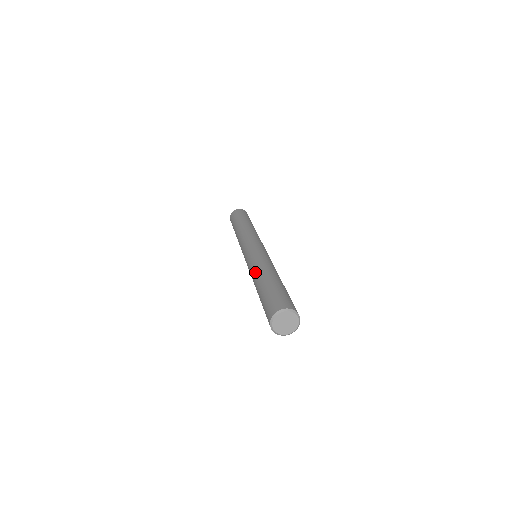
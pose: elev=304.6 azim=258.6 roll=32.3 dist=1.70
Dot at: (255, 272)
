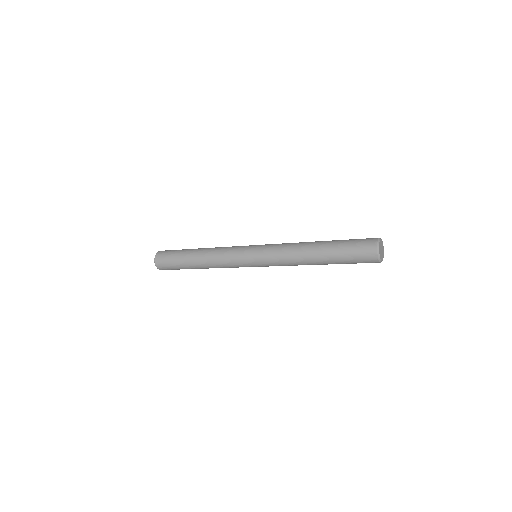
Dot at: (299, 245)
